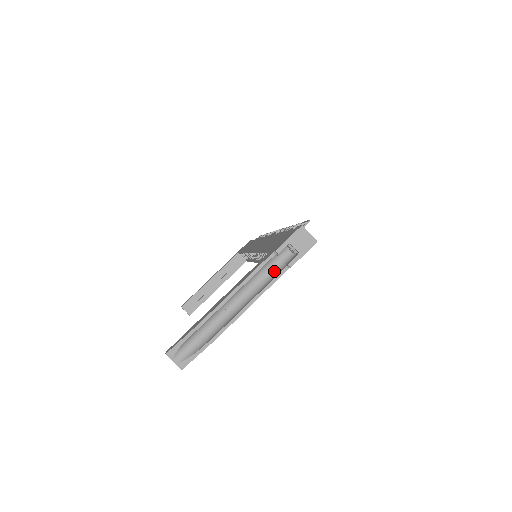
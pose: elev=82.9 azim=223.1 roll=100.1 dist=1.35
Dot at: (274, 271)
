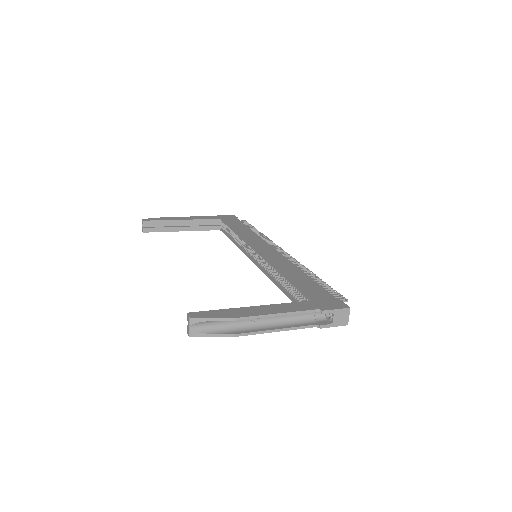
Dot at: (305, 319)
